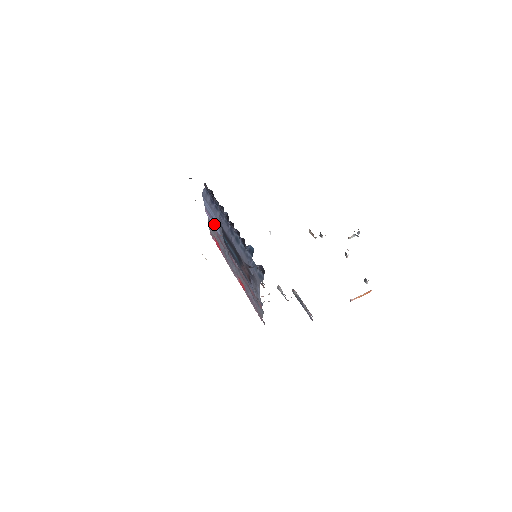
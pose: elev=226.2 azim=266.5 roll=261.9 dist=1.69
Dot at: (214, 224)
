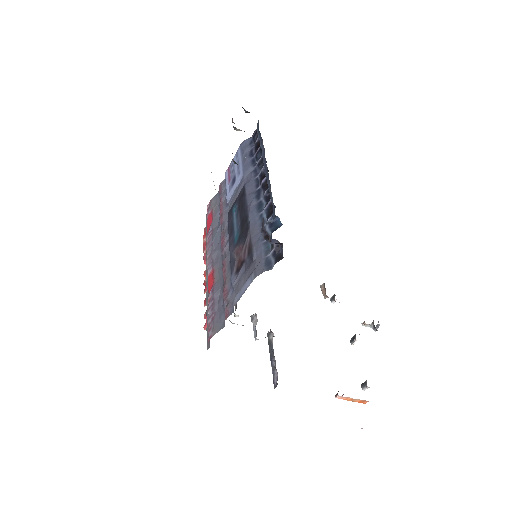
Dot at: (229, 187)
